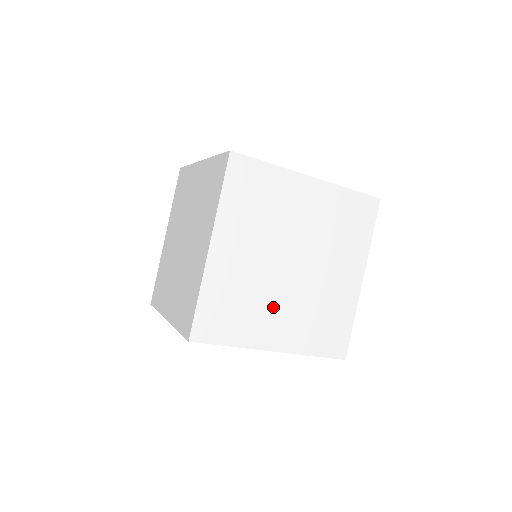
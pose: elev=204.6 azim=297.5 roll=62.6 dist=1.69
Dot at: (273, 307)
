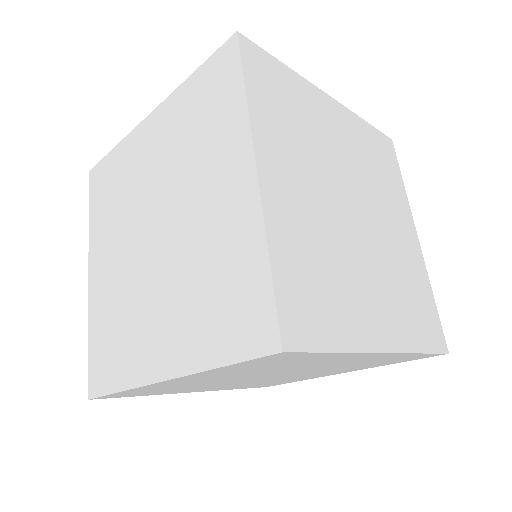
Dot at: occluded
